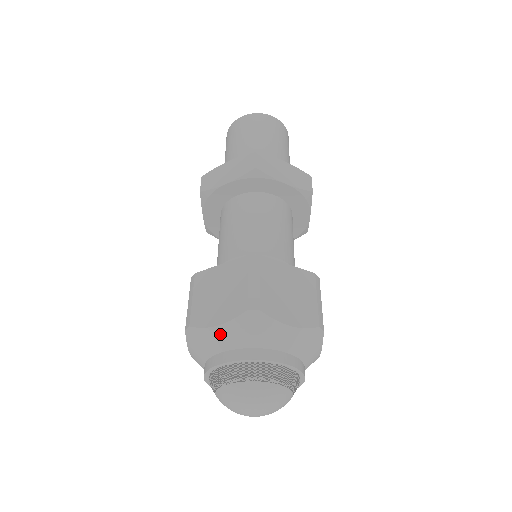
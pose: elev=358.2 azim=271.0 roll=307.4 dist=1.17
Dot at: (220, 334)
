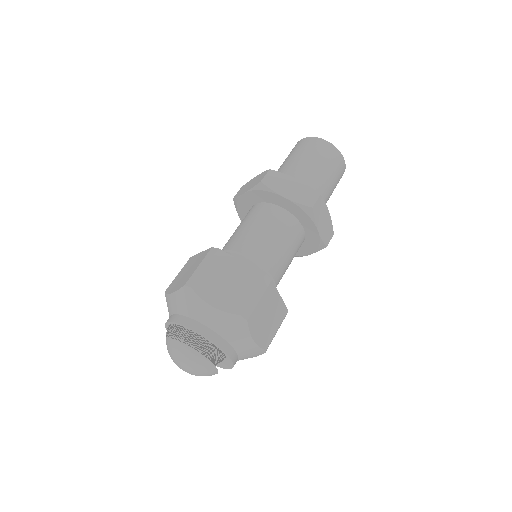
Dot at: (171, 300)
